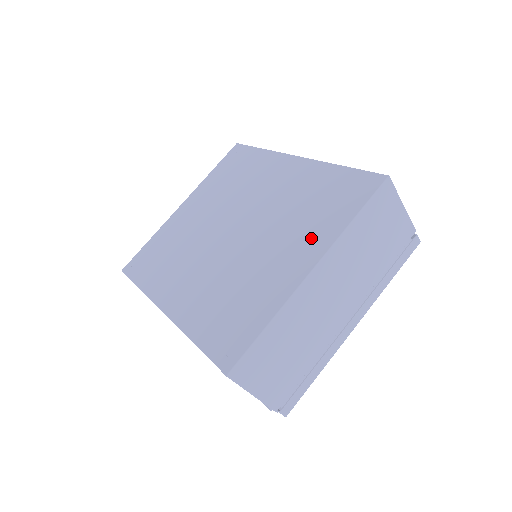
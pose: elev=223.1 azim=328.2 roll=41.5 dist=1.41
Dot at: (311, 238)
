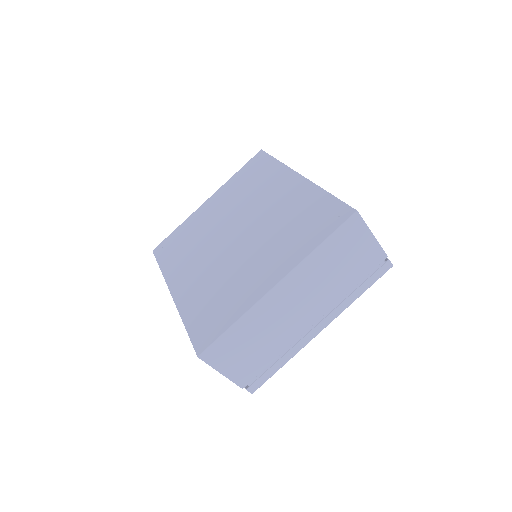
Dot at: (285, 255)
